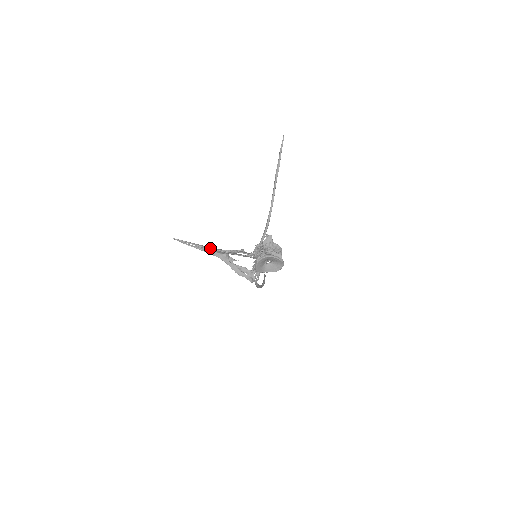
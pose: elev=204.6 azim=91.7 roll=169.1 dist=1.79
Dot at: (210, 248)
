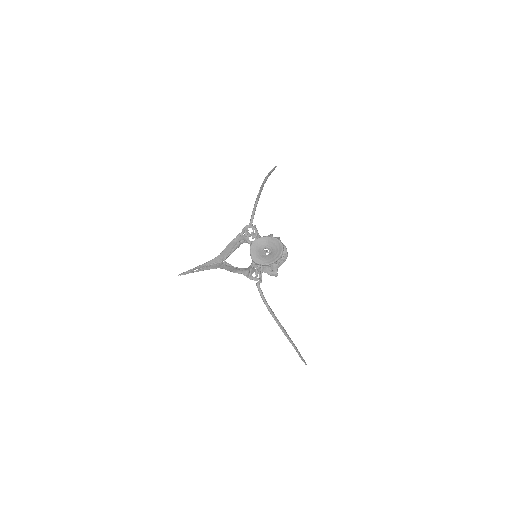
Dot at: (209, 261)
